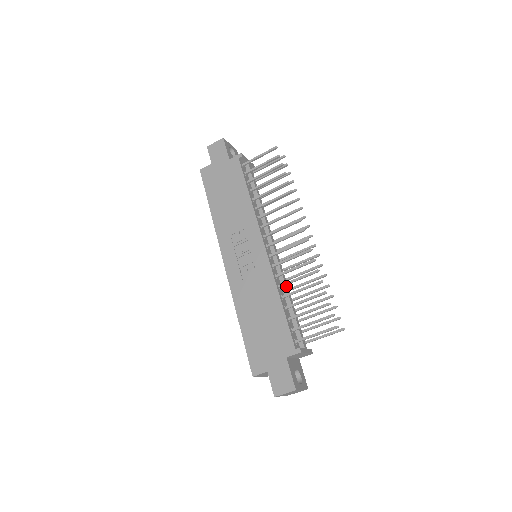
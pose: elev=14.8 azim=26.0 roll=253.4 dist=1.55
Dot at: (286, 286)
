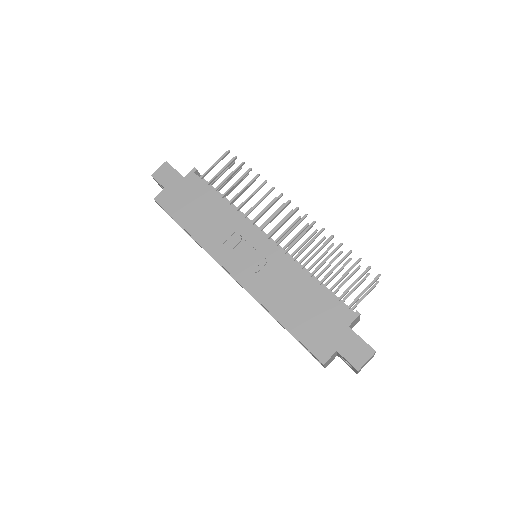
Dot at: (304, 268)
